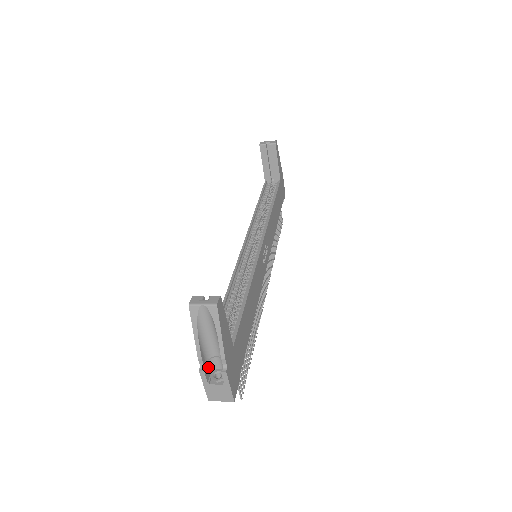
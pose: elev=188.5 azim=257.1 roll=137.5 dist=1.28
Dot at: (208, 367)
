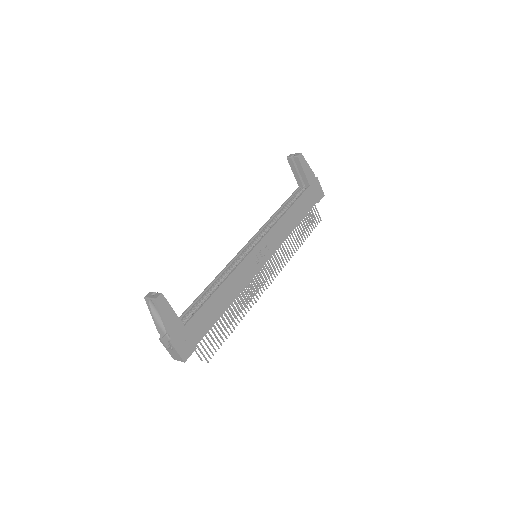
Dot at: (168, 337)
